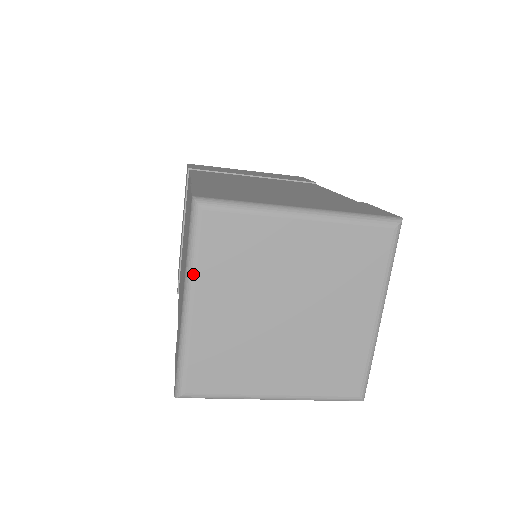
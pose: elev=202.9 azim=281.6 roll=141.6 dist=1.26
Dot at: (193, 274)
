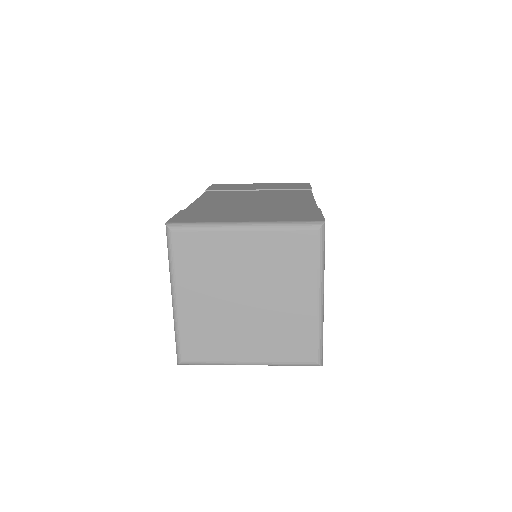
Dot at: (173, 276)
